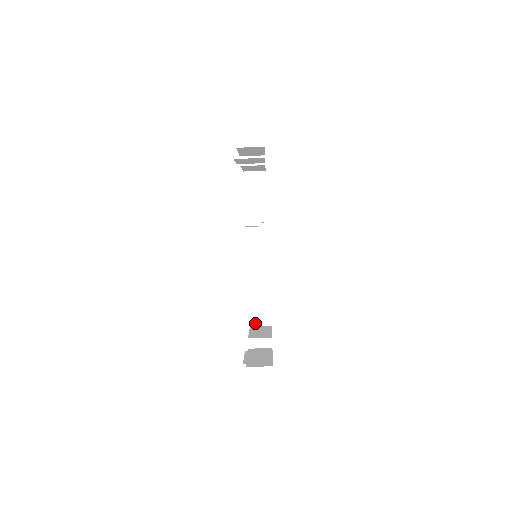
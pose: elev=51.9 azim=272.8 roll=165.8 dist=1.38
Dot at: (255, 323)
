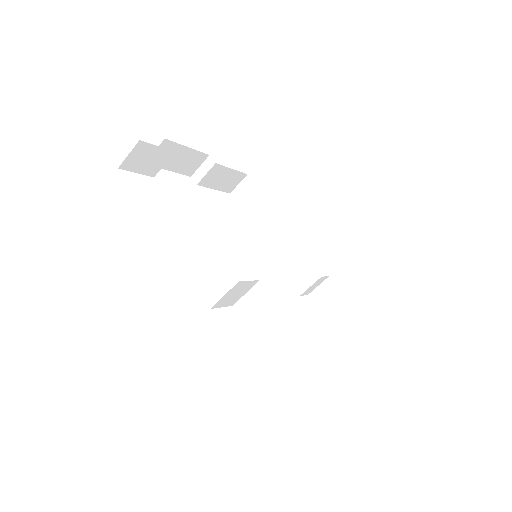
Dot at: (352, 342)
